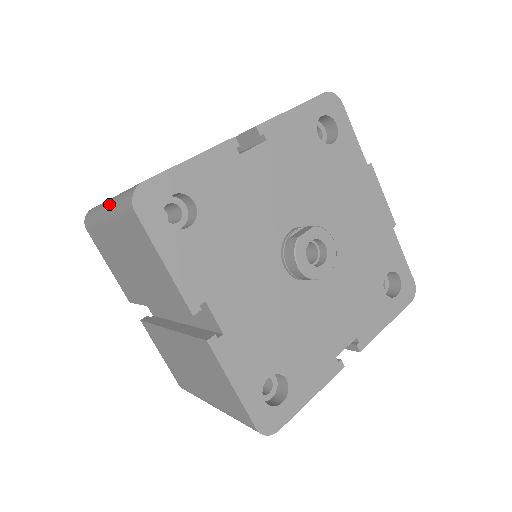
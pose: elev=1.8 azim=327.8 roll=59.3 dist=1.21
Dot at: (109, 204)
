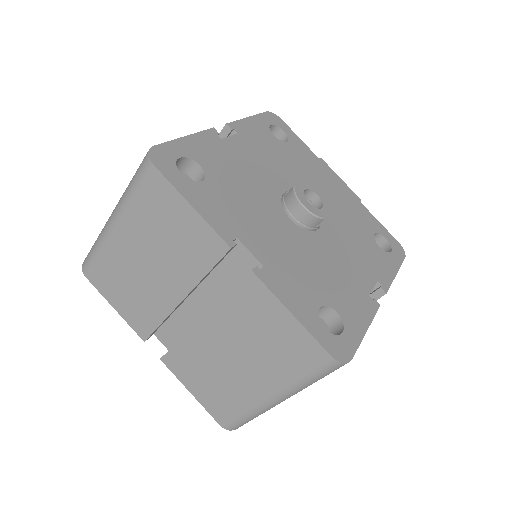
Dot at: (116, 205)
